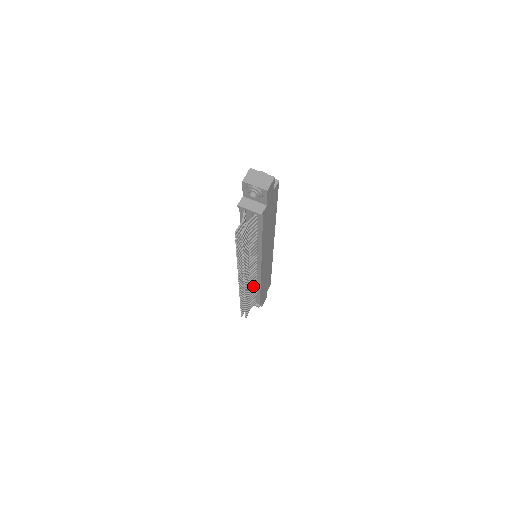
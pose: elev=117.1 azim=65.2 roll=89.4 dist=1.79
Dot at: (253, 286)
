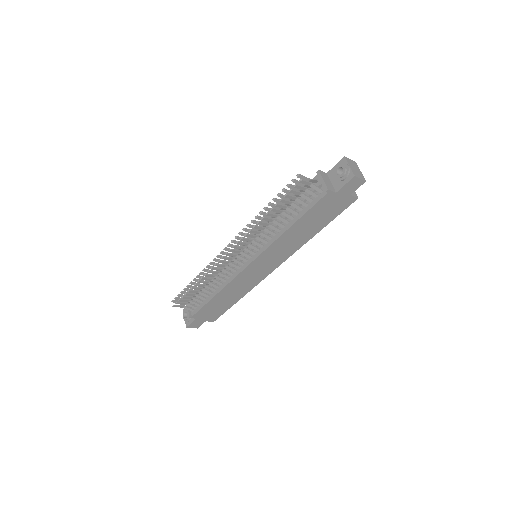
Dot at: (219, 281)
